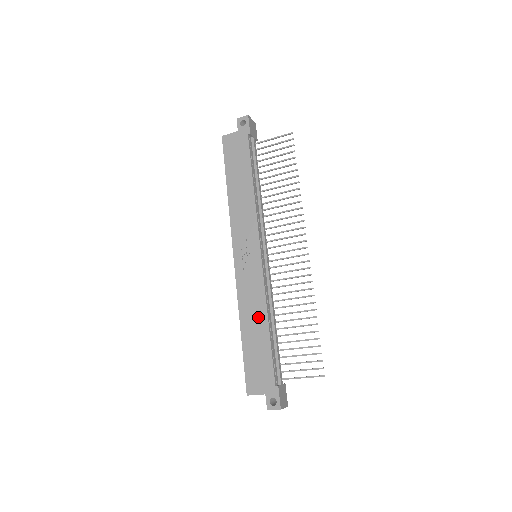
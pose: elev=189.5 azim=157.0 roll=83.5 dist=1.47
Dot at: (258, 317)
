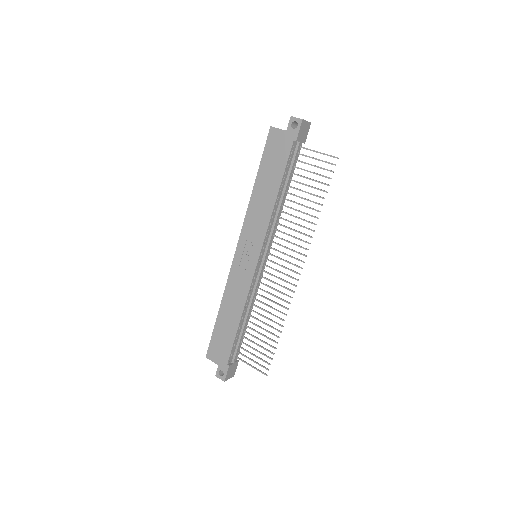
Dot at: (235, 309)
